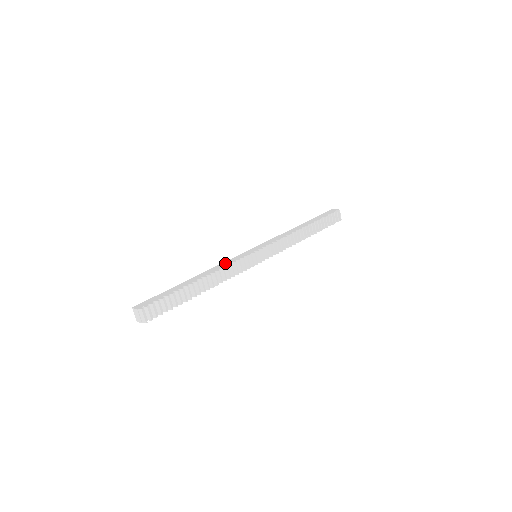
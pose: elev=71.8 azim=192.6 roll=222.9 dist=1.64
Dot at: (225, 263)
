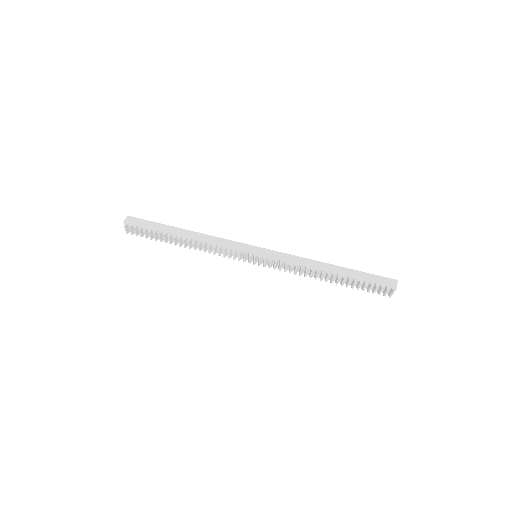
Dot at: (220, 241)
